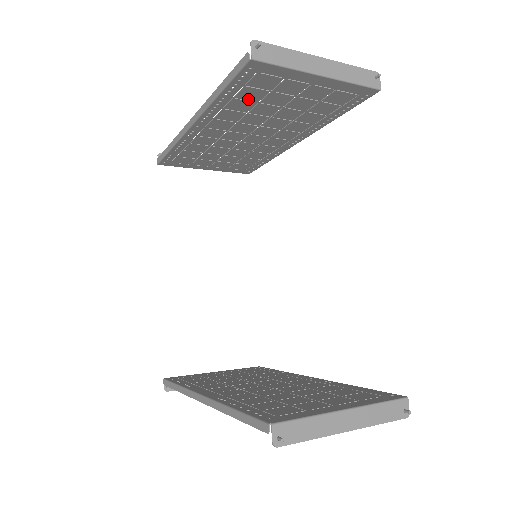
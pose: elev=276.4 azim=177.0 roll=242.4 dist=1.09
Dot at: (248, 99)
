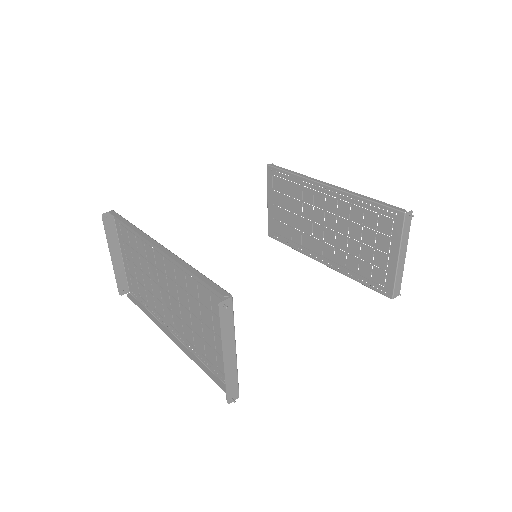
Dot at: (365, 218)
